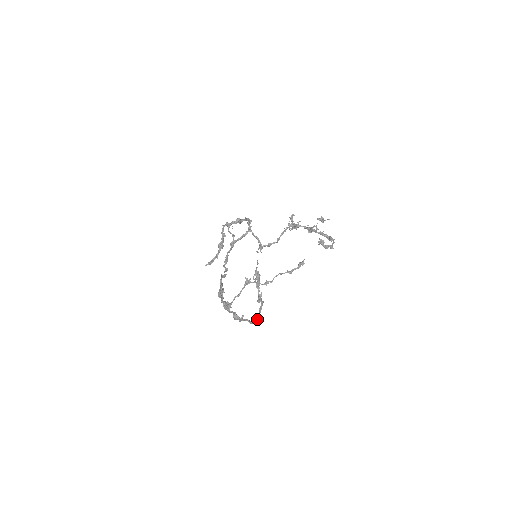
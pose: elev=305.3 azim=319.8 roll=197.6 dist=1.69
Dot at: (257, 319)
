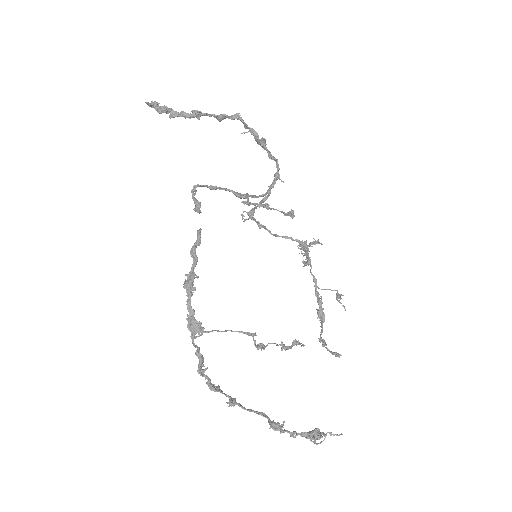
Dot at: occluded
